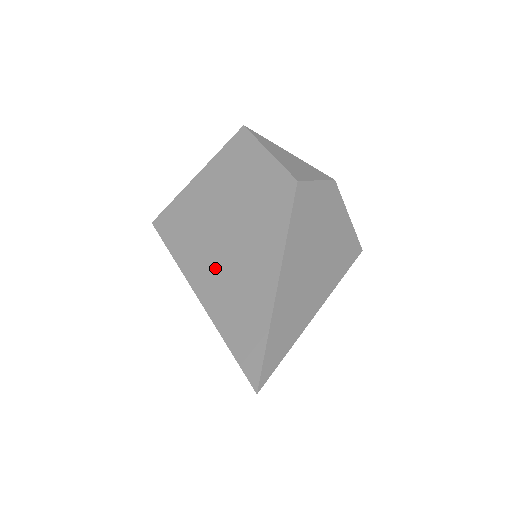
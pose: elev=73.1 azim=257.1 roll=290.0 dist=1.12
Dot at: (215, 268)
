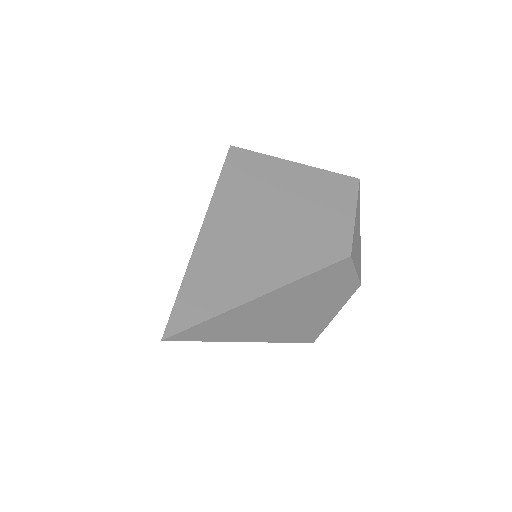
Dot at: (235, 229)
